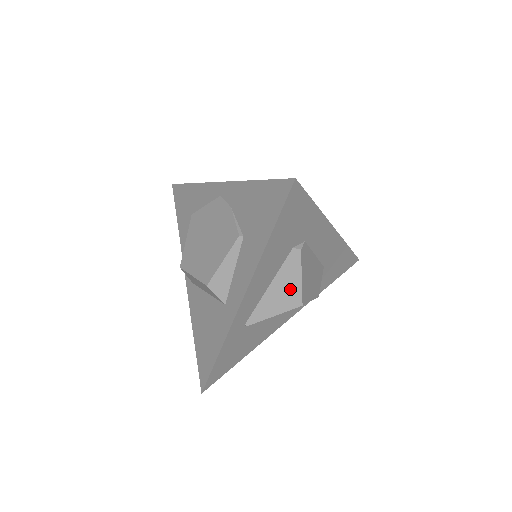
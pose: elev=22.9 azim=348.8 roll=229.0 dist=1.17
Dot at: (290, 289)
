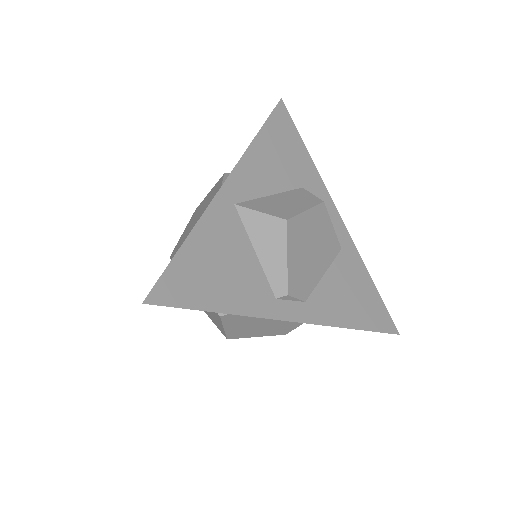
Dot at: (218, 323)
